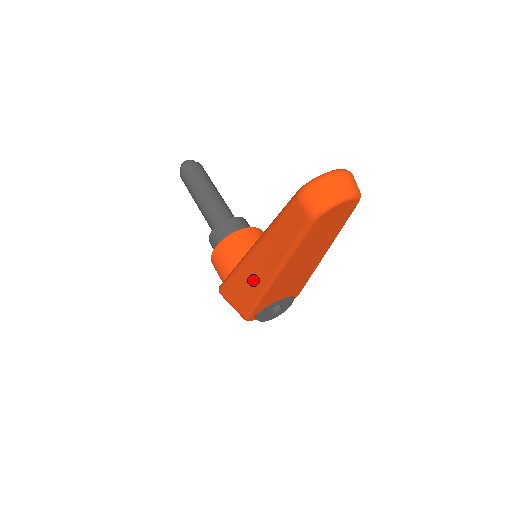
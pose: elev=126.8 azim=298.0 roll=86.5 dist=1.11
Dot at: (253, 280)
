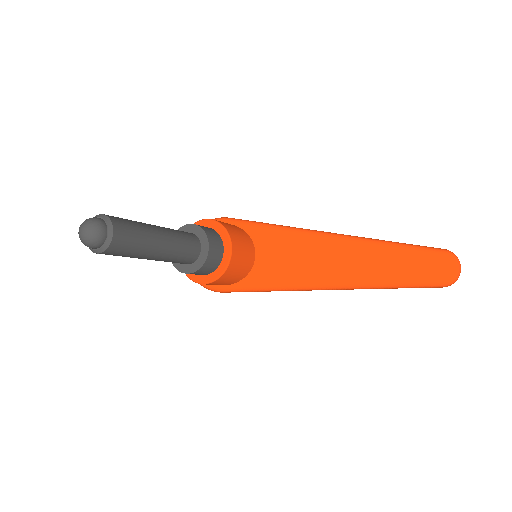
Dot at: occluded
